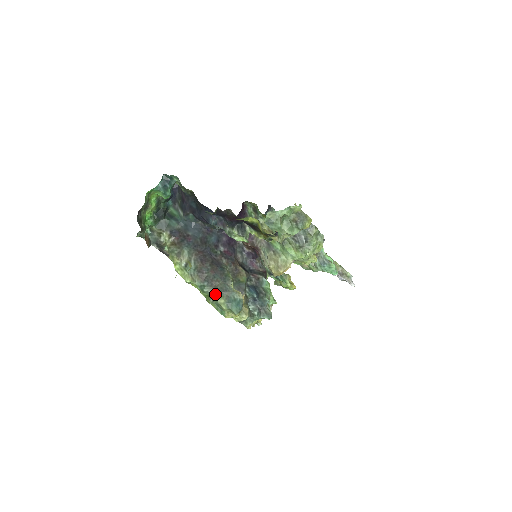
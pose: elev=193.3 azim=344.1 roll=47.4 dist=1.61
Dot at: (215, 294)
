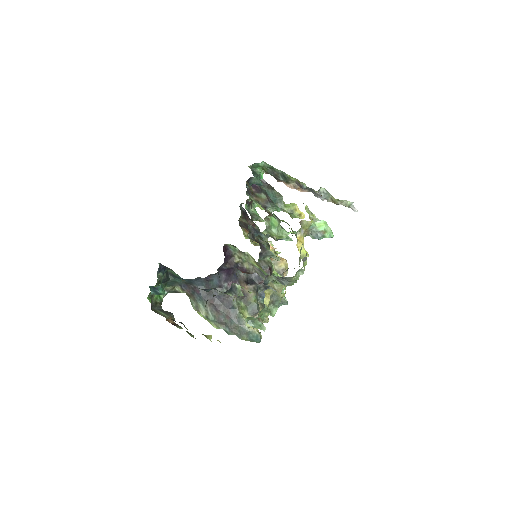
Dot at: (238, 336)
